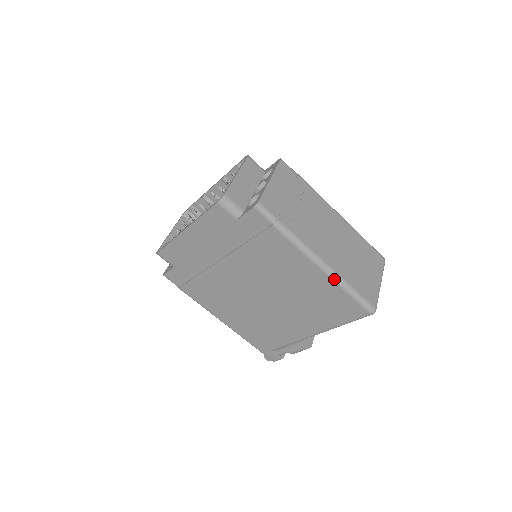
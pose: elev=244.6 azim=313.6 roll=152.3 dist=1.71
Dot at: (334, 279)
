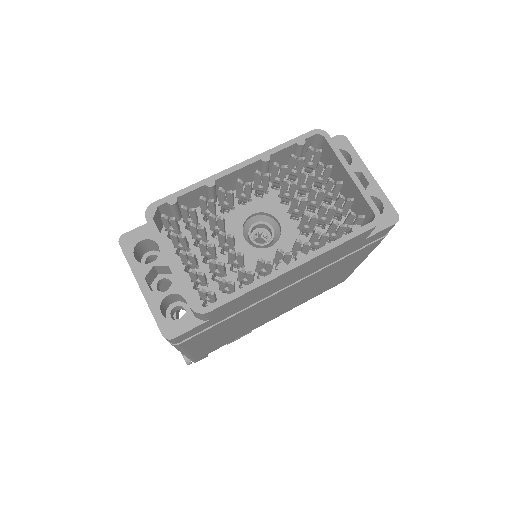
Dot at: occluded
